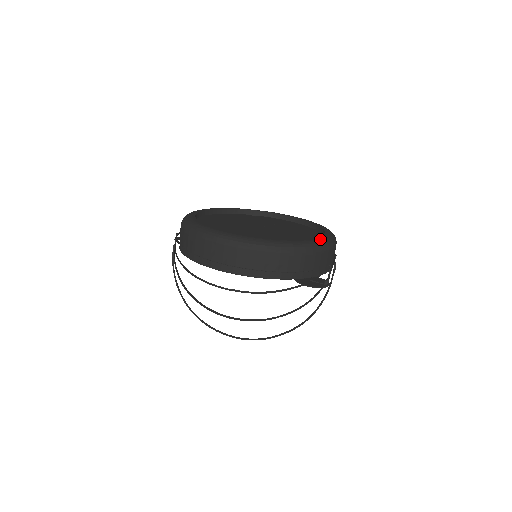
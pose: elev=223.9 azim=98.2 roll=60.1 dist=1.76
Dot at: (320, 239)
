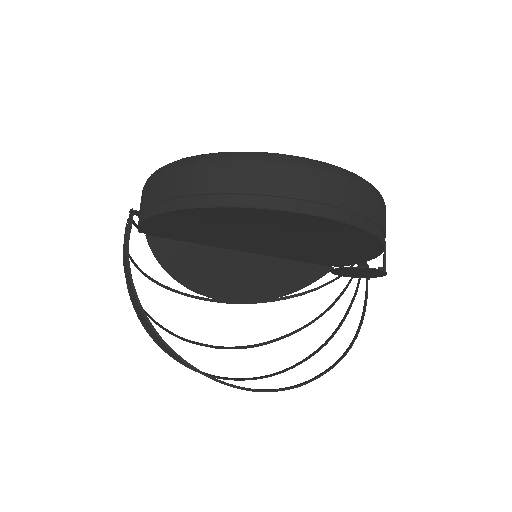
Dot at: occluded
